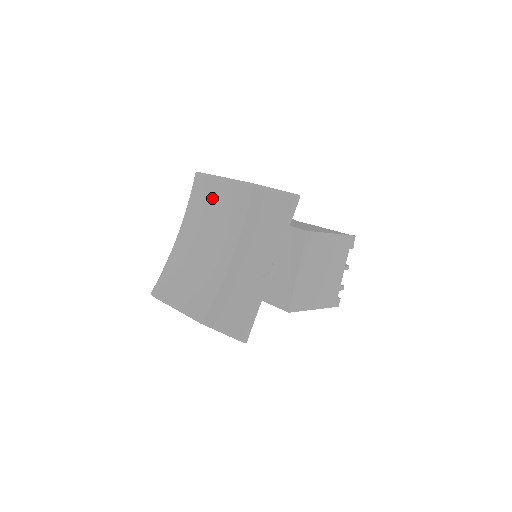
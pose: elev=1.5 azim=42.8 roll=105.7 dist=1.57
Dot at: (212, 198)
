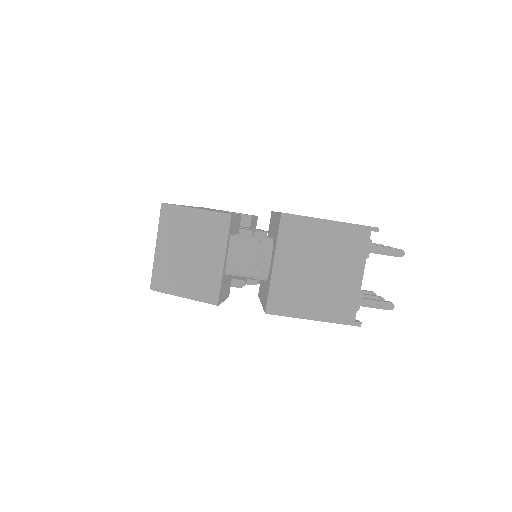
Dot at: occluded
